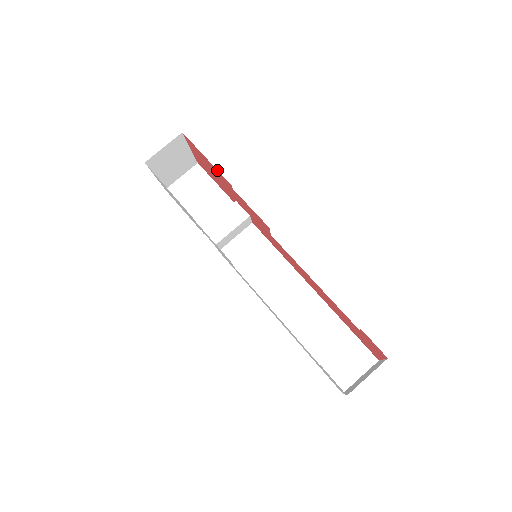
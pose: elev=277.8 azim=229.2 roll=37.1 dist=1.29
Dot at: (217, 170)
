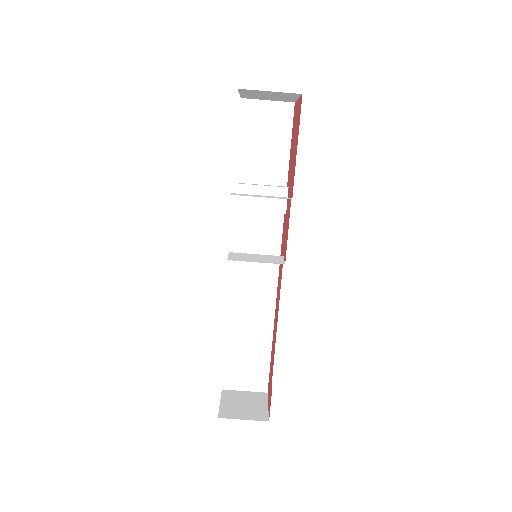
Dot at: occluded
